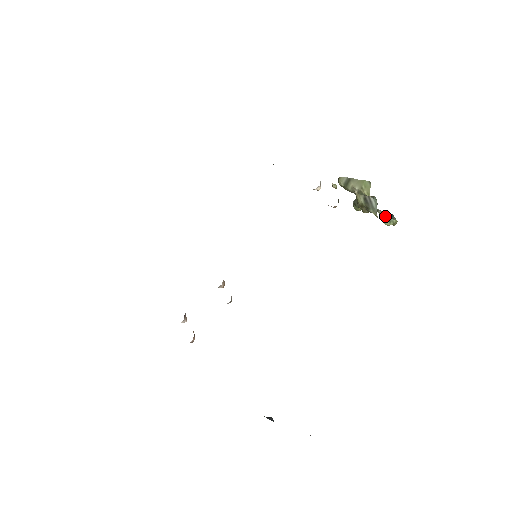
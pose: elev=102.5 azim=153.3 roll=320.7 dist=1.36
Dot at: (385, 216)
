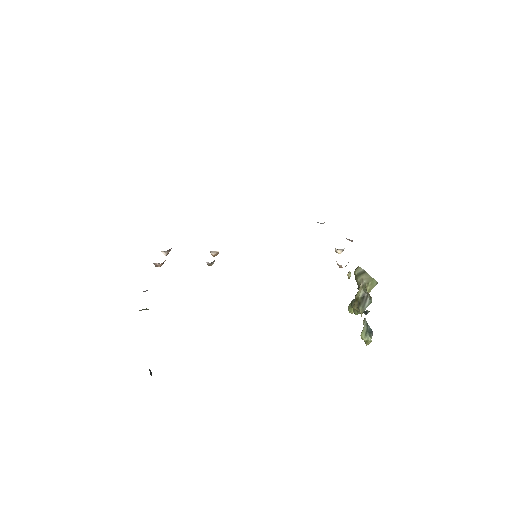
Dot at: (366, 329)
